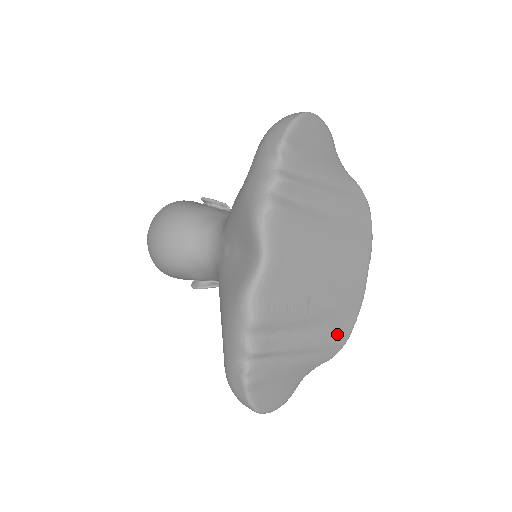
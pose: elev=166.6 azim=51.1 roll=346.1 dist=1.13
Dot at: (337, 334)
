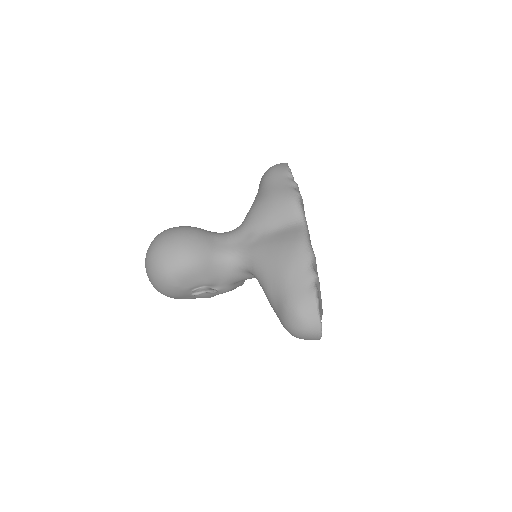
Dot at: occluded
